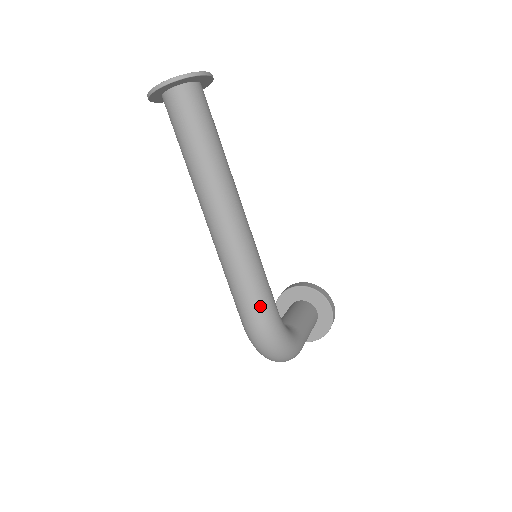
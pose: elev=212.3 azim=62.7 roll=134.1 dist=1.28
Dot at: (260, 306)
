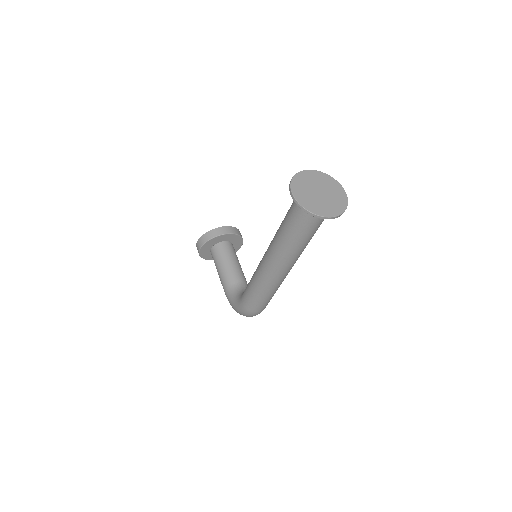
Dot at: occluded
